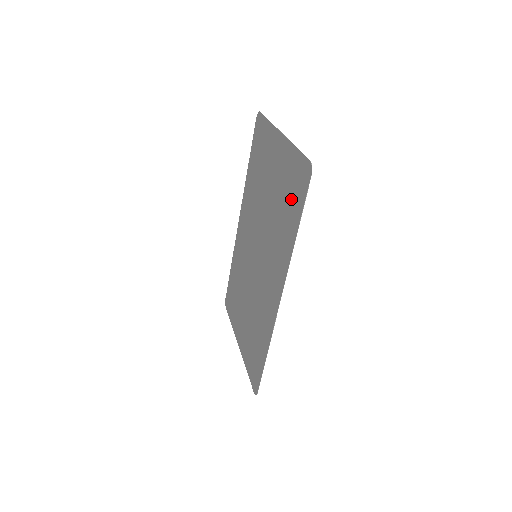
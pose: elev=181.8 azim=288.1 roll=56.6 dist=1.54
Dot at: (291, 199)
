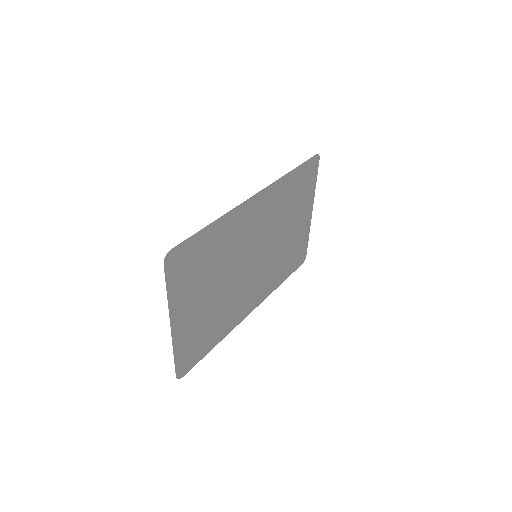
Dot at: (202, 341)
